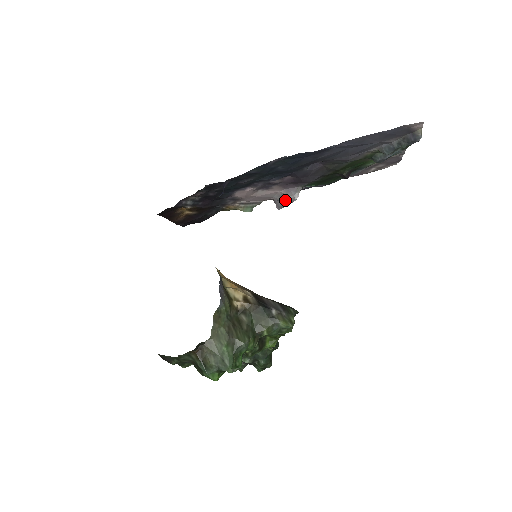
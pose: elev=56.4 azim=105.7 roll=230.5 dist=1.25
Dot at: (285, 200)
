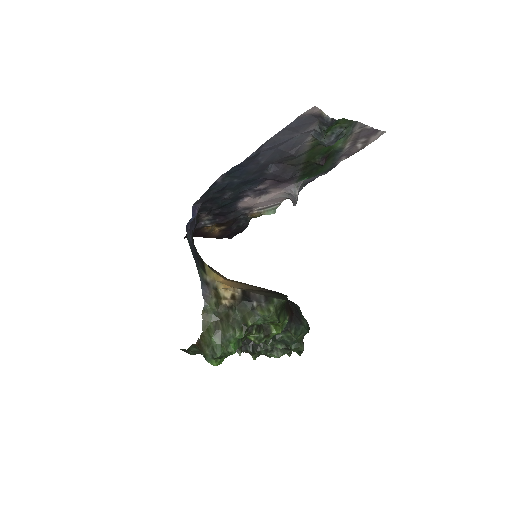
Dot at: (292, 197)
